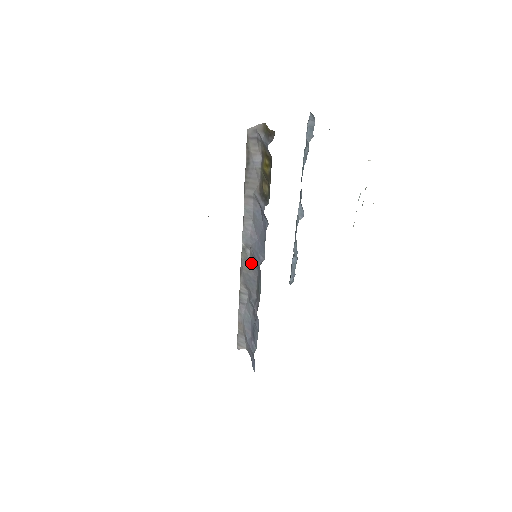
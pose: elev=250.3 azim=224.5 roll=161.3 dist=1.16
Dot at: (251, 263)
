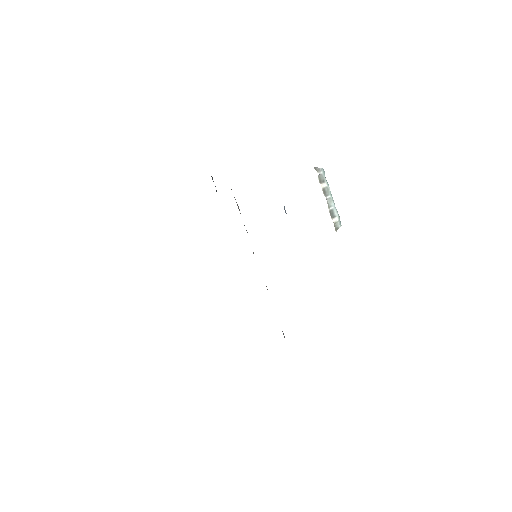
Dot at: occluded
